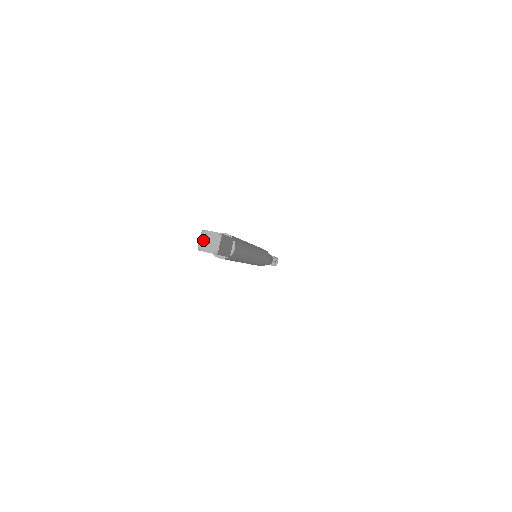
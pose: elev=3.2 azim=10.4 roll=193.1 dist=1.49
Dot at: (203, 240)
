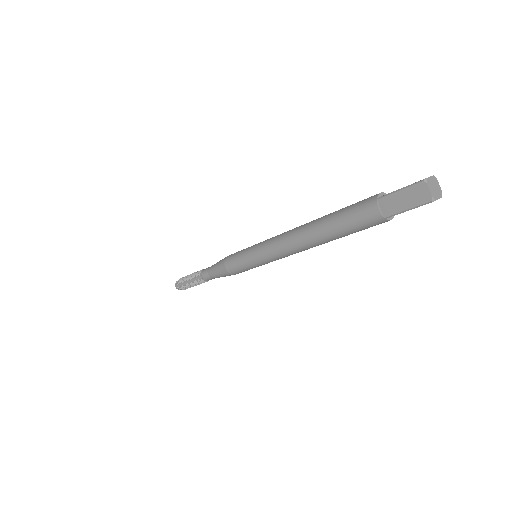
Dot at: (432, 180)
